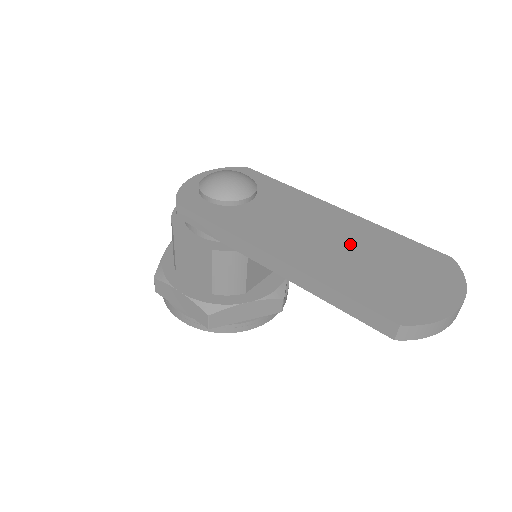
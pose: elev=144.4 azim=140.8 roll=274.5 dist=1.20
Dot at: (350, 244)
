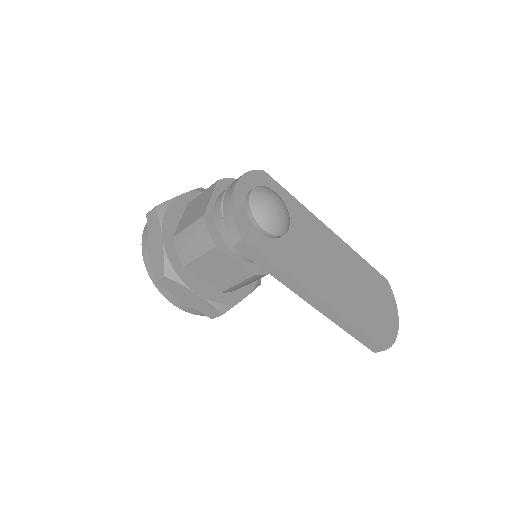
Dot at: (349, 277)
